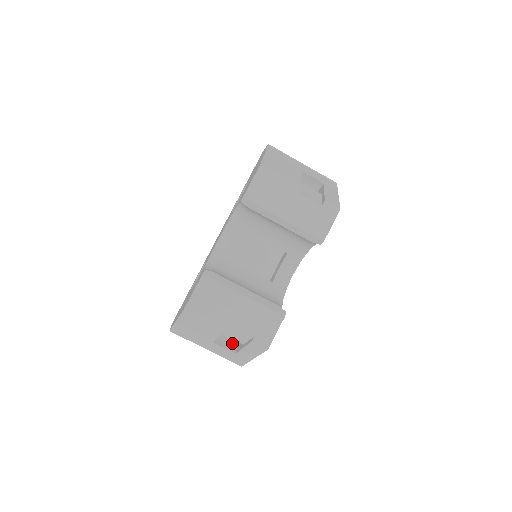
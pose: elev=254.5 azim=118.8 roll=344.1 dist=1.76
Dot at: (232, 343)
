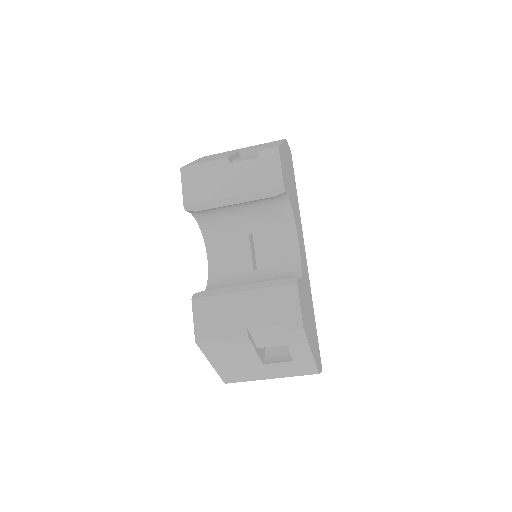
Dot at: (286, 354)
